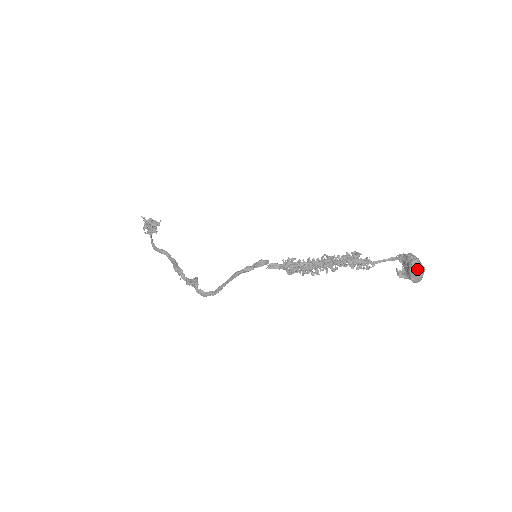
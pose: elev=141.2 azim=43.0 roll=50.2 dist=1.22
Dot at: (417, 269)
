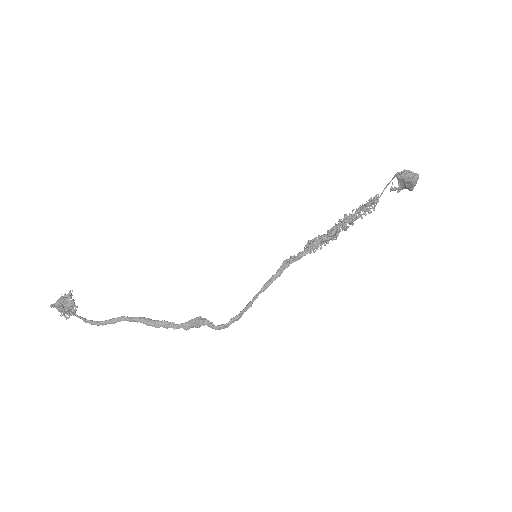
Dot at: occluded
